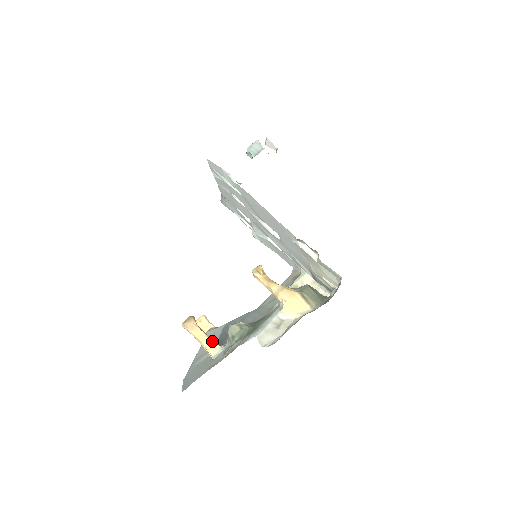
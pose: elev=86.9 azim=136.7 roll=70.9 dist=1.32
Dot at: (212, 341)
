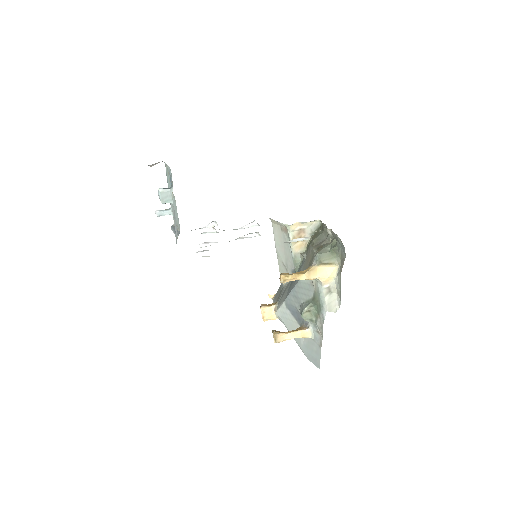
Dot at: (301, 332)
